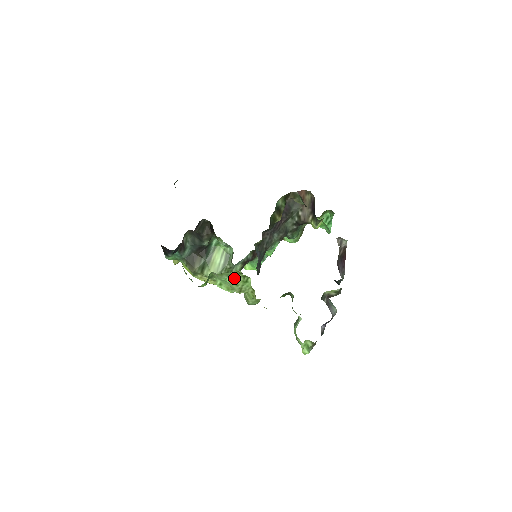
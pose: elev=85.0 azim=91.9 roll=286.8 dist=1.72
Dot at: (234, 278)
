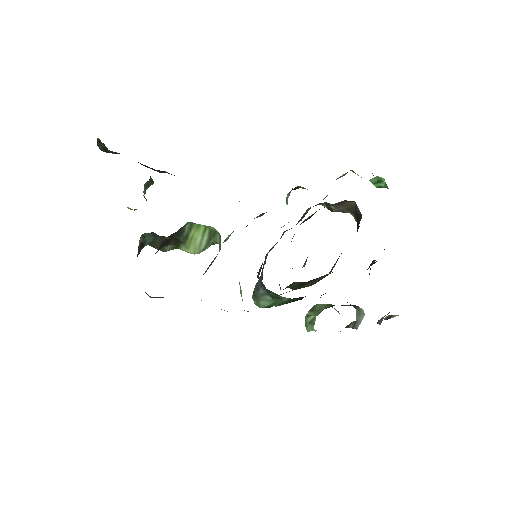
Dot at: occluded
